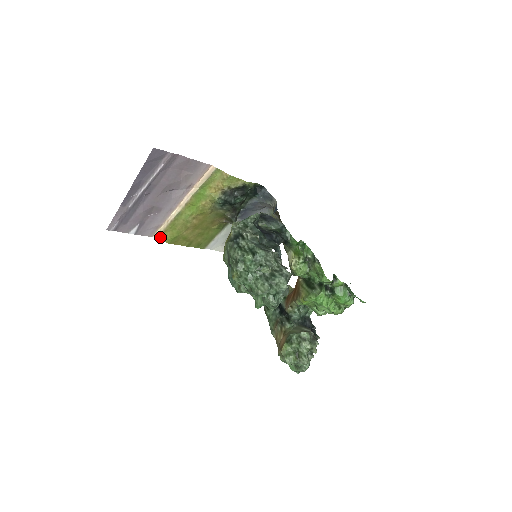
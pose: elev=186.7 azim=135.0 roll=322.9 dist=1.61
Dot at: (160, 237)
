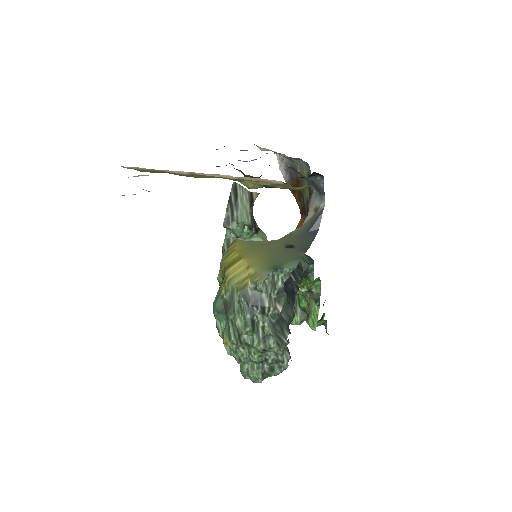
Dot at: (132, 168)
